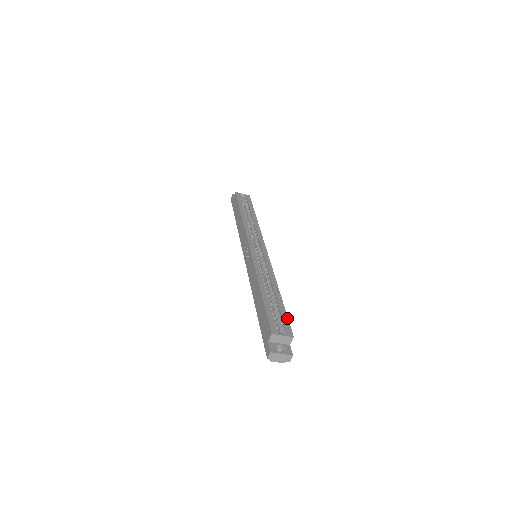
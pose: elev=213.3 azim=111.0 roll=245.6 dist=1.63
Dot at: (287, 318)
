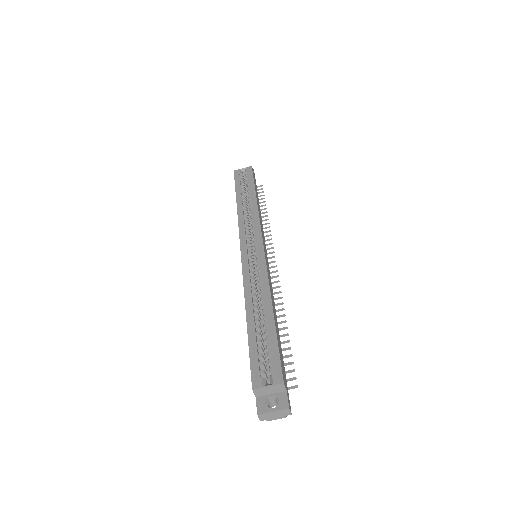
Dot at: (277, 352)
